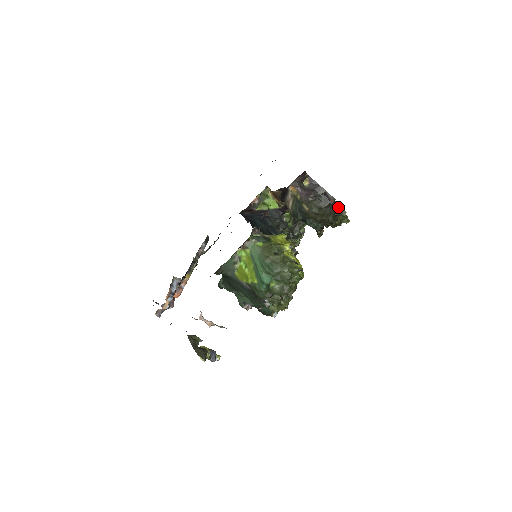
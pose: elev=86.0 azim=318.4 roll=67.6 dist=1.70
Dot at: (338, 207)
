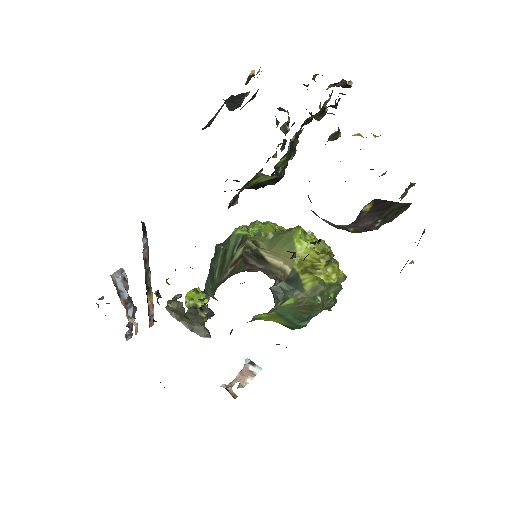
Dot at: (407, 191)
